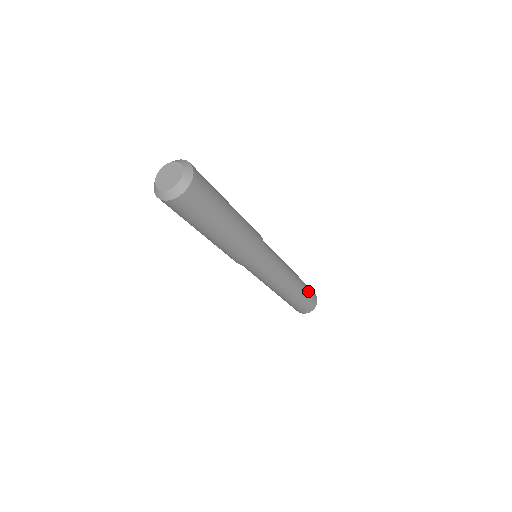
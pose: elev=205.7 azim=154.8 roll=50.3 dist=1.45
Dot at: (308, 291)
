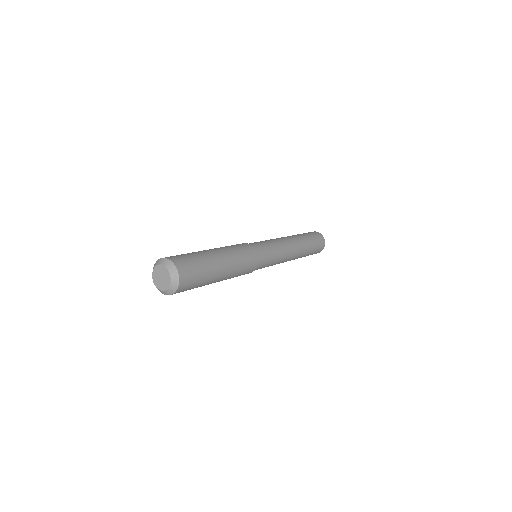
Dot at: (312, 241)
